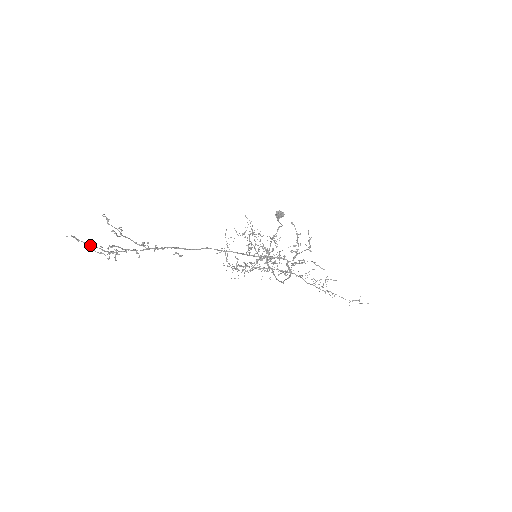
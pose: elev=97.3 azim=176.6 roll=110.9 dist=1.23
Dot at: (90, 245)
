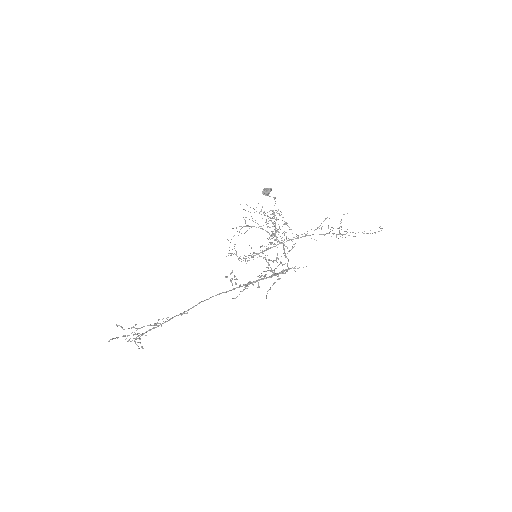
Dot at: occluded
